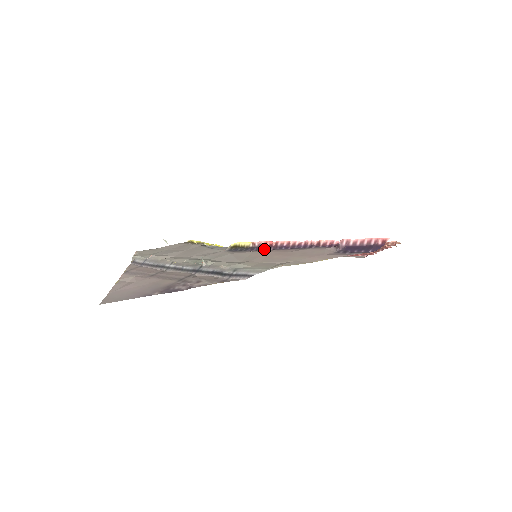
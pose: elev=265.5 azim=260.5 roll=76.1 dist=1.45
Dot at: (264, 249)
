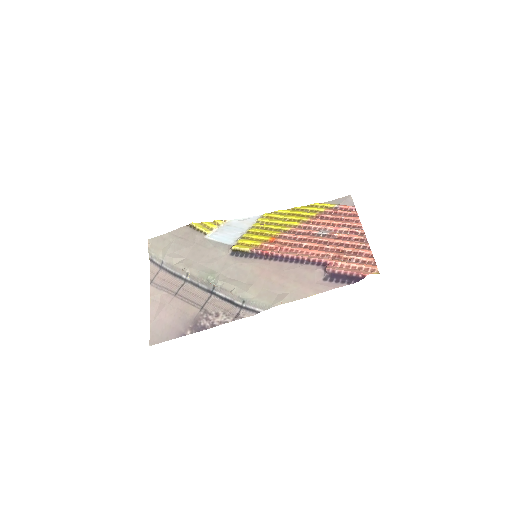
Dot at: (262, 257)
